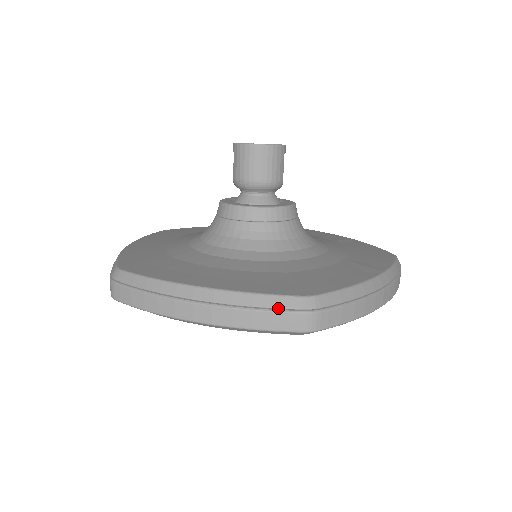
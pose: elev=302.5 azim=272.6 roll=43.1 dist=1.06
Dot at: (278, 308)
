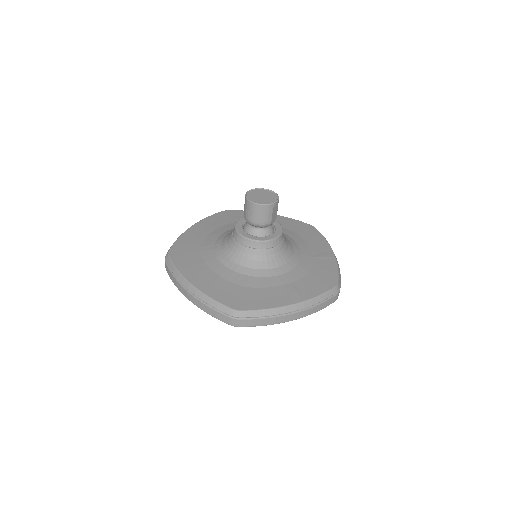
Dot at: (219, 310)
